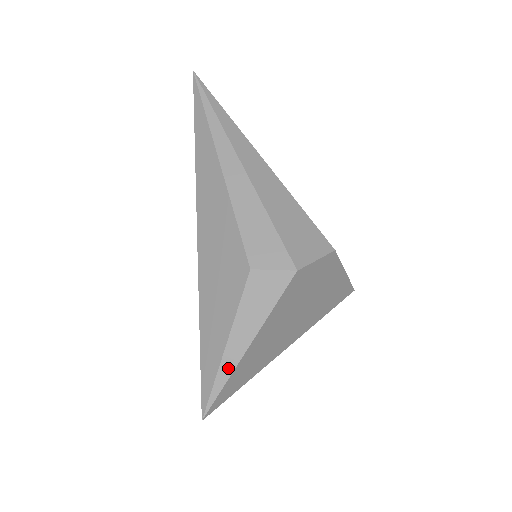
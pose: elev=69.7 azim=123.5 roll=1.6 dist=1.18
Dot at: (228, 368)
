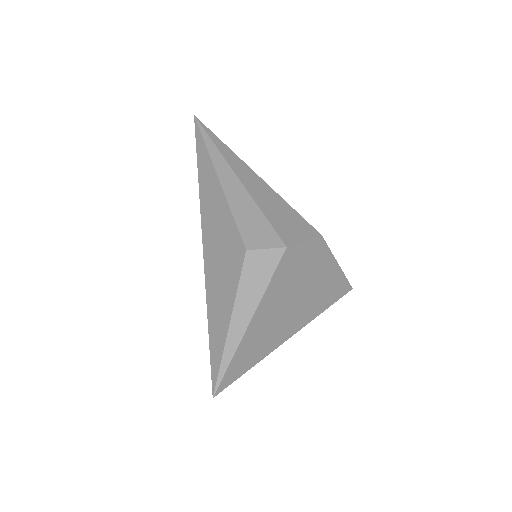
Dot at: (233, 343)
